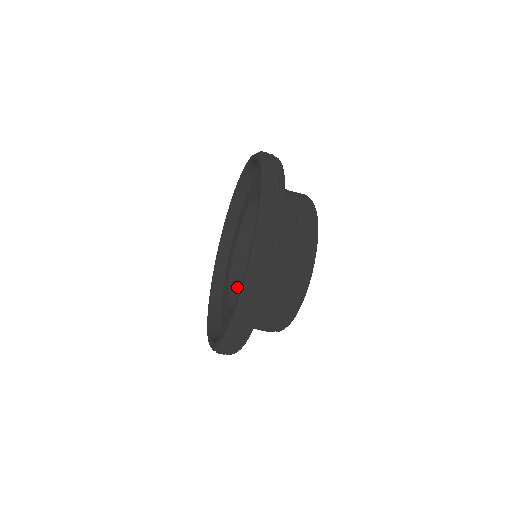
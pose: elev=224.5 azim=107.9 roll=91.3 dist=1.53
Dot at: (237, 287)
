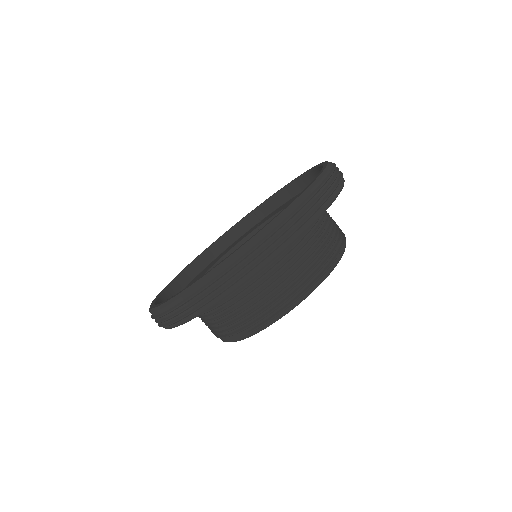
Dot at: occluded
